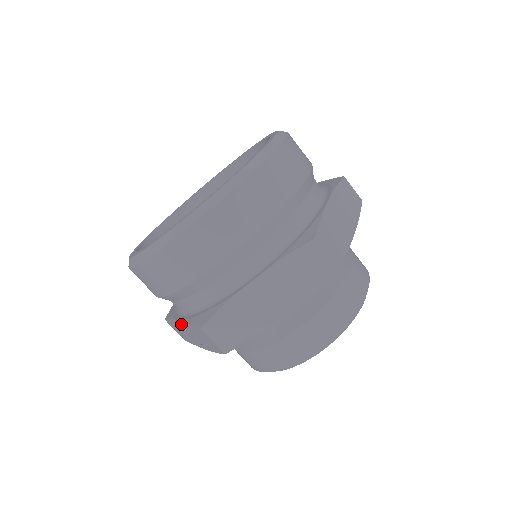
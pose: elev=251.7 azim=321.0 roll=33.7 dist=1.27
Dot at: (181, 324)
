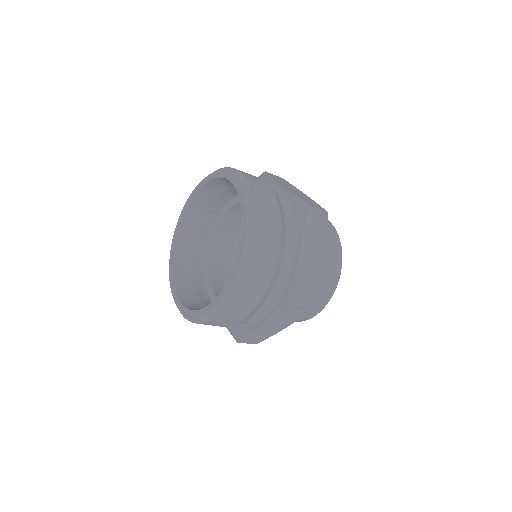
Dot at: occluded
